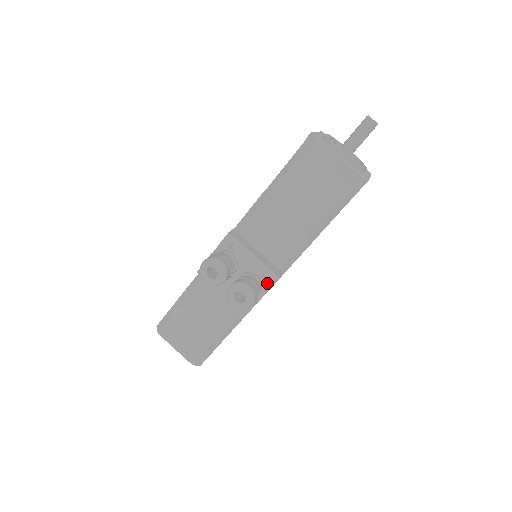
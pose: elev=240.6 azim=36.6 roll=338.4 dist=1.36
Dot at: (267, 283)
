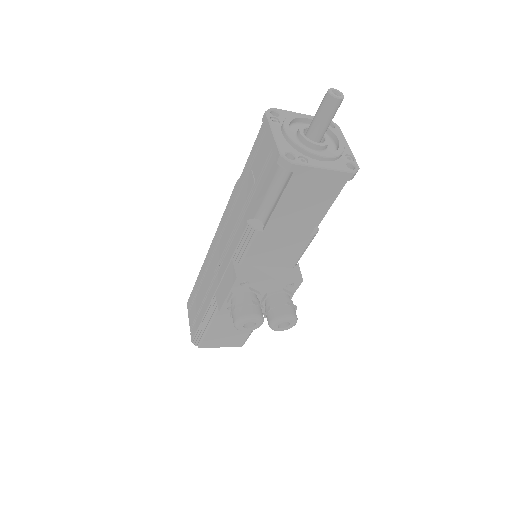
Dot at: (292, 289)
